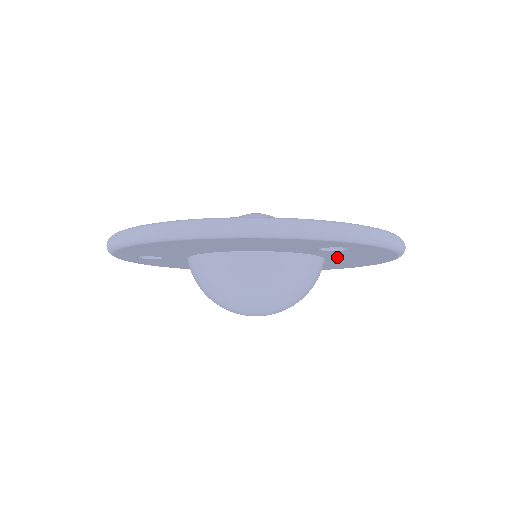
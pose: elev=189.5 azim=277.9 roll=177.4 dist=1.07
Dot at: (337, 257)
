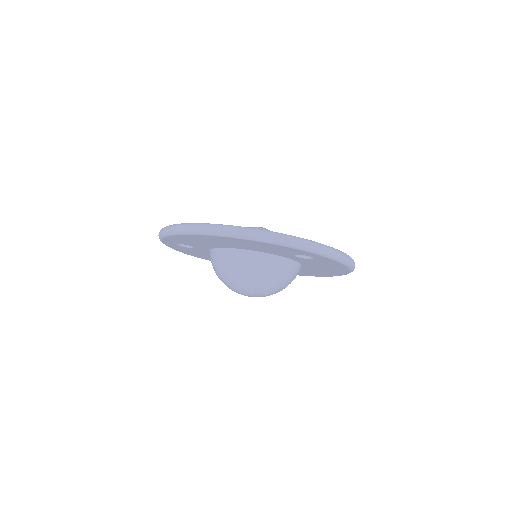
Dot at: (309, 264)
